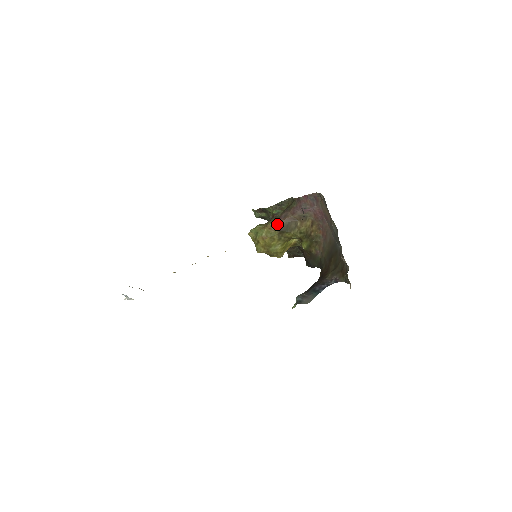
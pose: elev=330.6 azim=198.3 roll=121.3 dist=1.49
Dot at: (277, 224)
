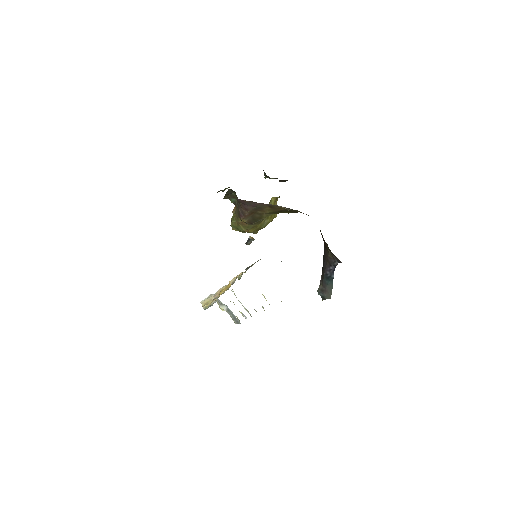
Dot at: occluded
